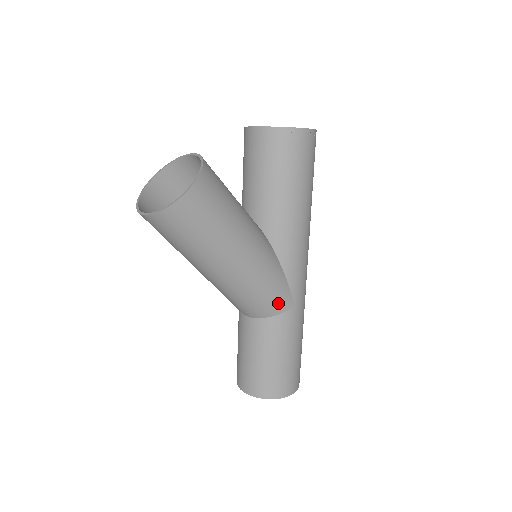
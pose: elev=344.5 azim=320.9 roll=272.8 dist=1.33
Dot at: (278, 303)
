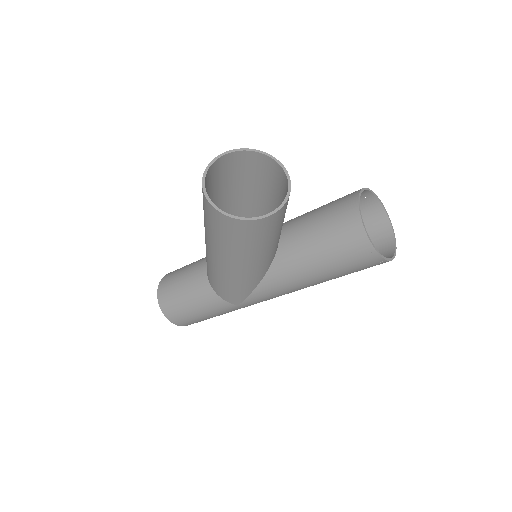
Dot at: (228, 296)
